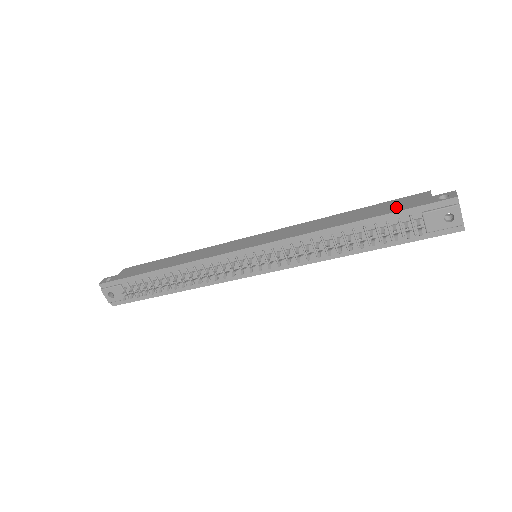
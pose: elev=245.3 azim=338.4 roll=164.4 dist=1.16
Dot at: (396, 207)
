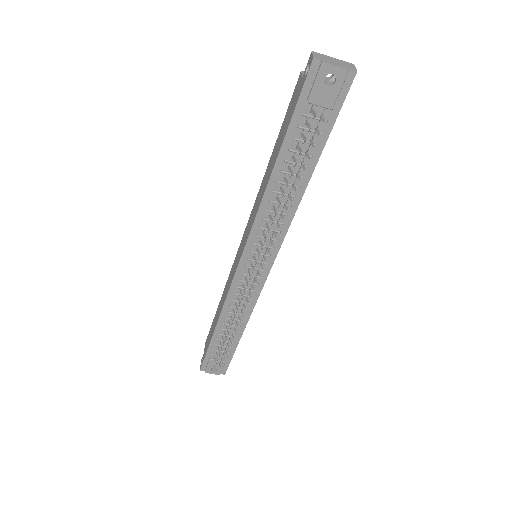
Dot at: (288, 119)
